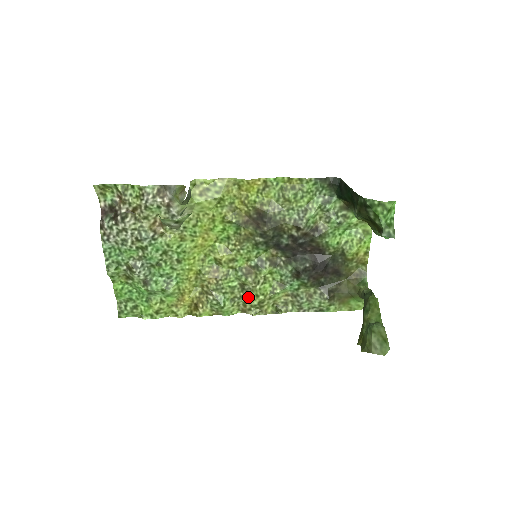
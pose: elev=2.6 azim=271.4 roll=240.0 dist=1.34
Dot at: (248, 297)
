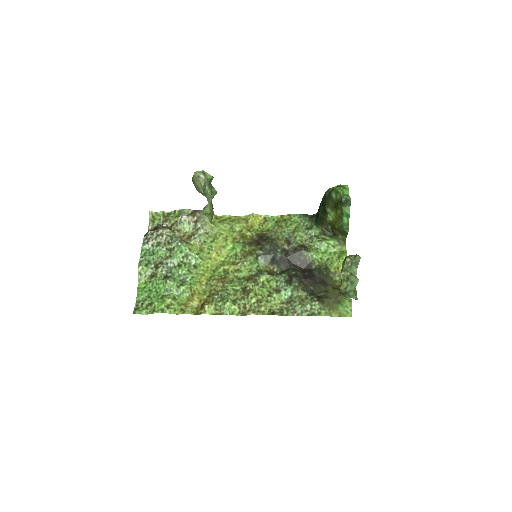
Dot at: (248, 296)
